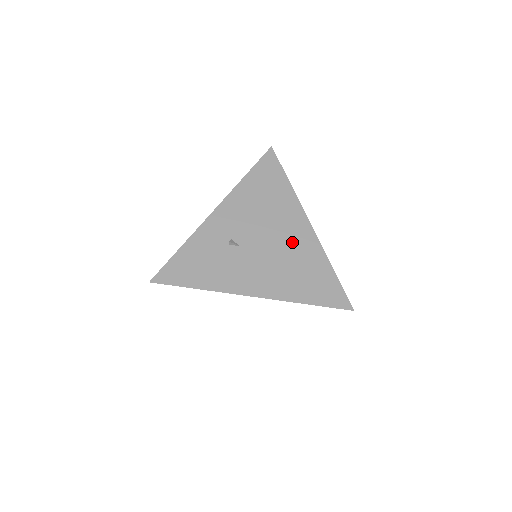
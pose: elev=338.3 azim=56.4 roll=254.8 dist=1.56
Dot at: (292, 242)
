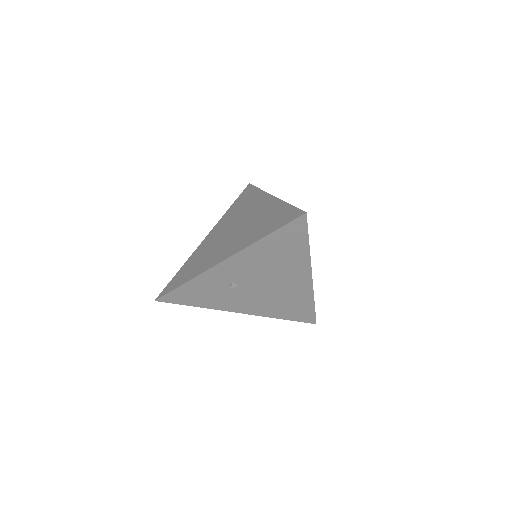
Dot at: (288, 288)
